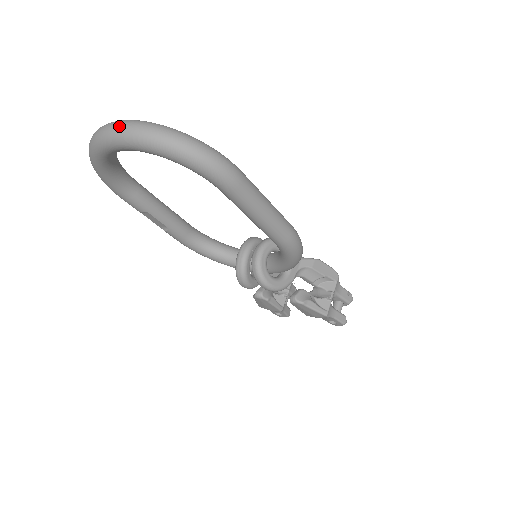
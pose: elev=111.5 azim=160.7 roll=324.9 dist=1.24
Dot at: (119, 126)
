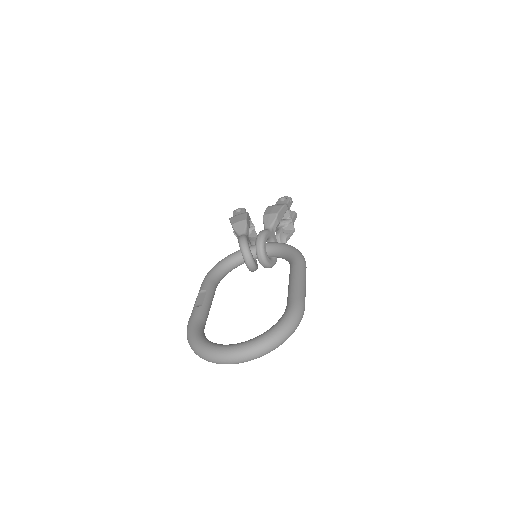
Dot at: (249, 359)
